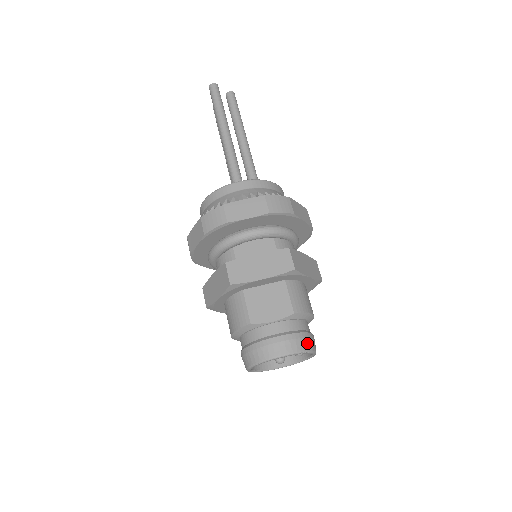
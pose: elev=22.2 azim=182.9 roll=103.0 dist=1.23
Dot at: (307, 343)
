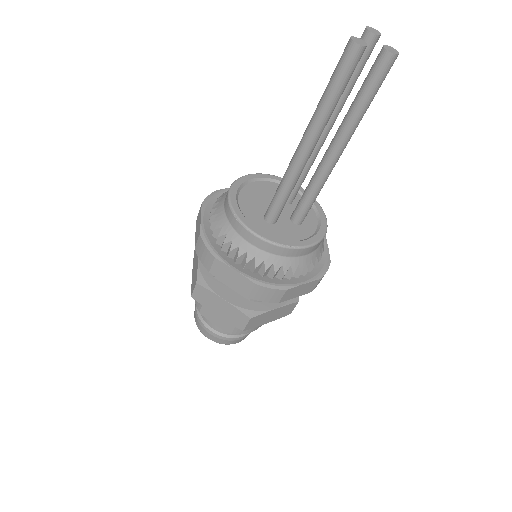
Dot at: (234, 342)
